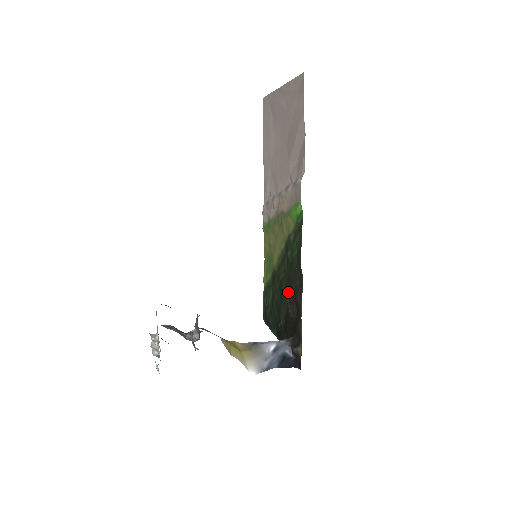
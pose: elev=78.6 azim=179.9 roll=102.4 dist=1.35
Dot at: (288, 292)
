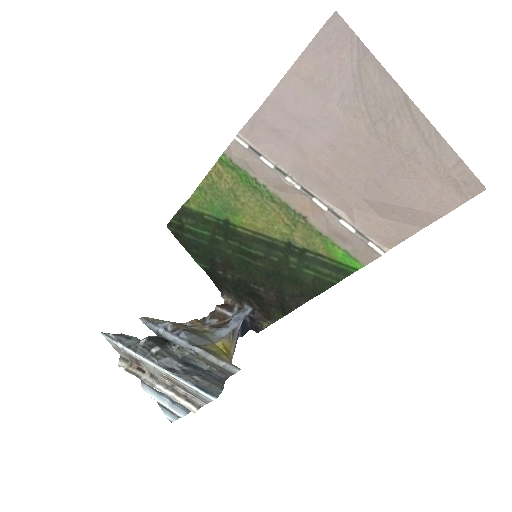
Dot at: (266, 277)
